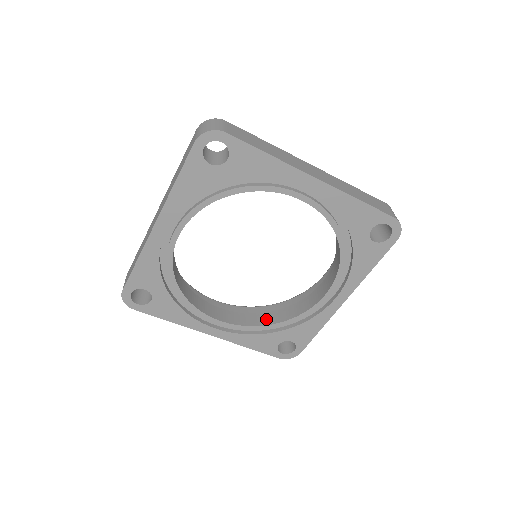
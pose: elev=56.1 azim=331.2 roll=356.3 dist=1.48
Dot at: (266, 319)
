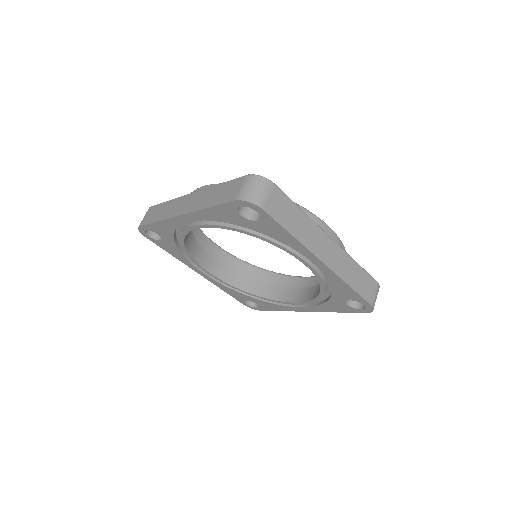
Dot at: (245, 284)
